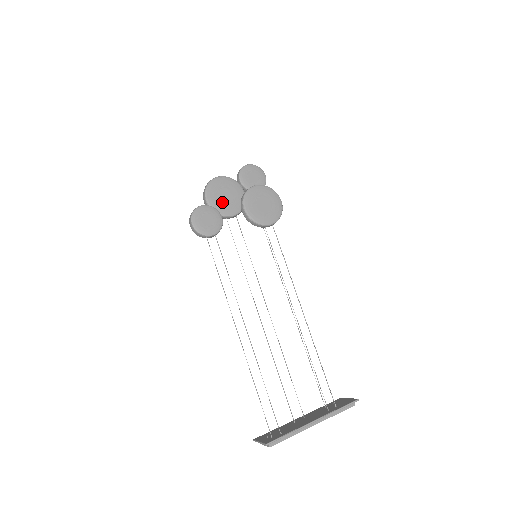
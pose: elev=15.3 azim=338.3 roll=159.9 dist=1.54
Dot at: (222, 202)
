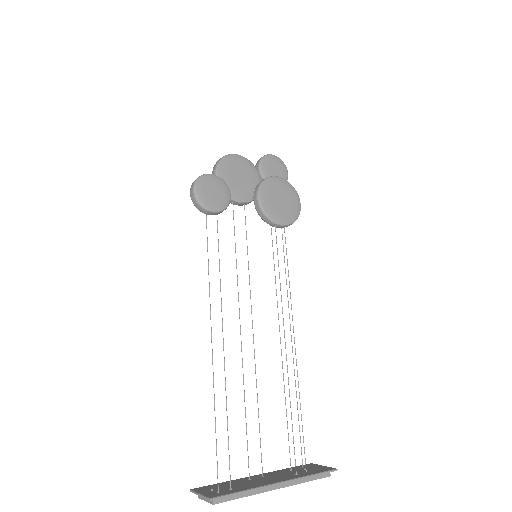
Dot at: (233, 182)
